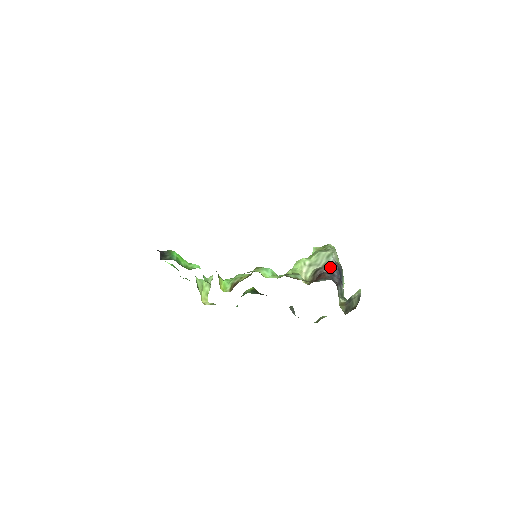
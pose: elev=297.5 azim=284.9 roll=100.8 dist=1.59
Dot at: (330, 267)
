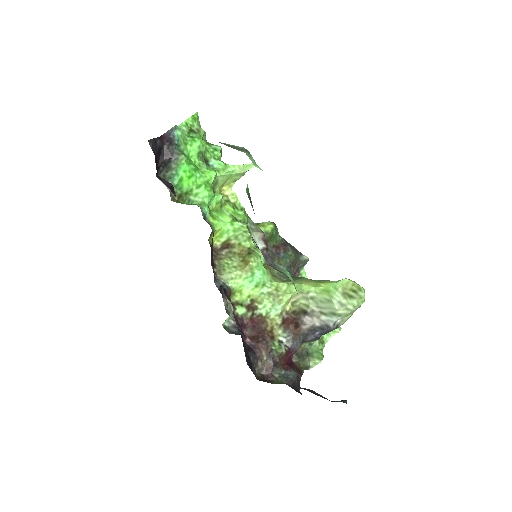
Dot at: (319, 326)
